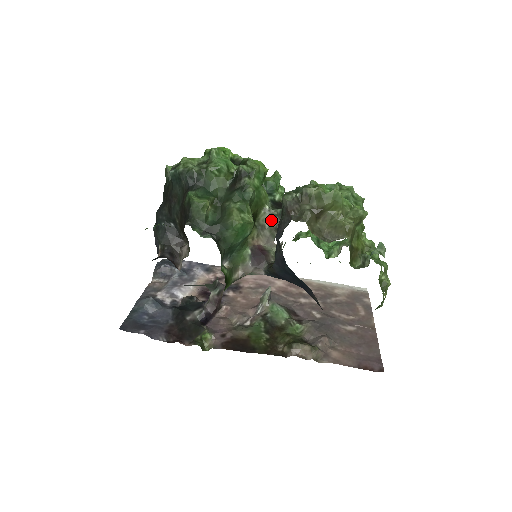
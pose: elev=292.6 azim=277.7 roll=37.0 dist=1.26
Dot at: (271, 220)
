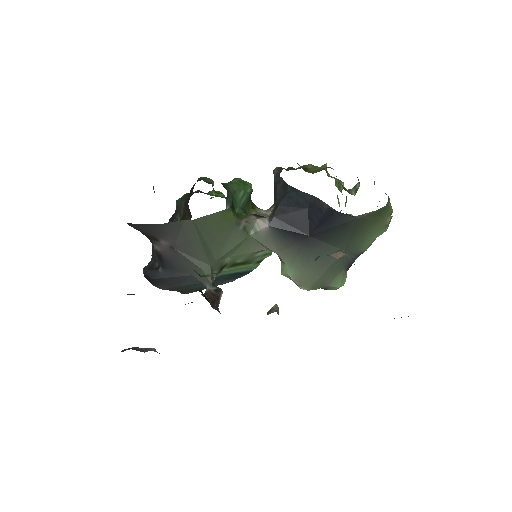
Dot at: (266, 212)
